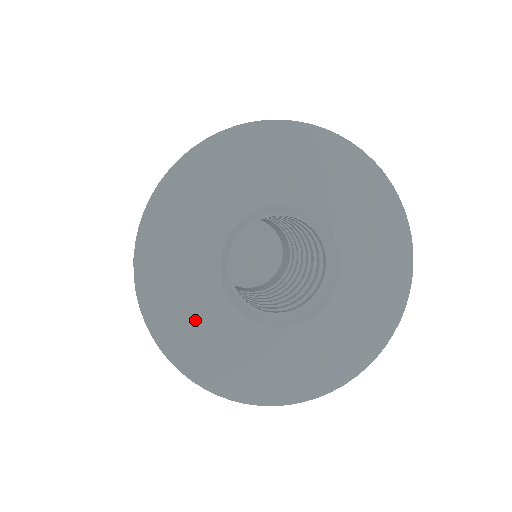
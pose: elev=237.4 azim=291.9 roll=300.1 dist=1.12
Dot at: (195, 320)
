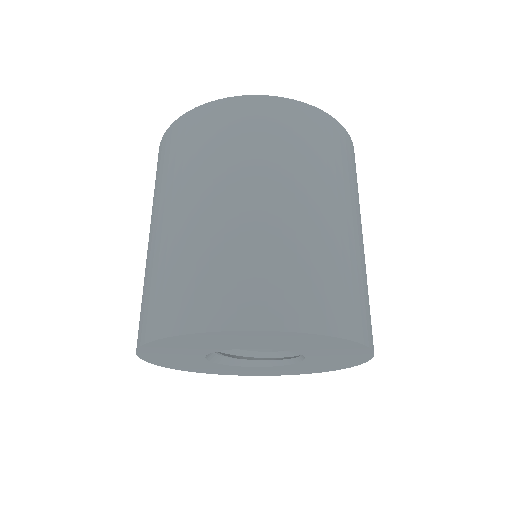
Dot at: (228, 370)
